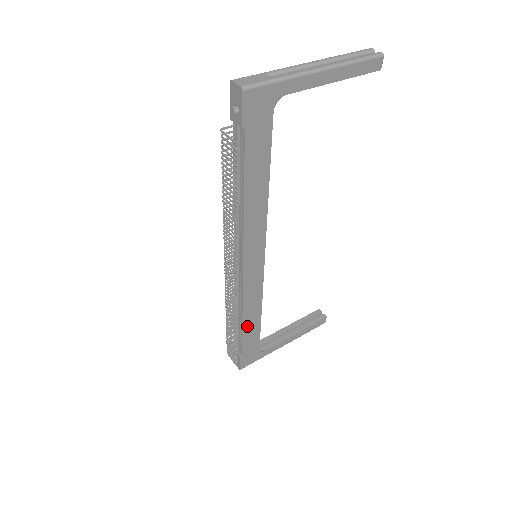
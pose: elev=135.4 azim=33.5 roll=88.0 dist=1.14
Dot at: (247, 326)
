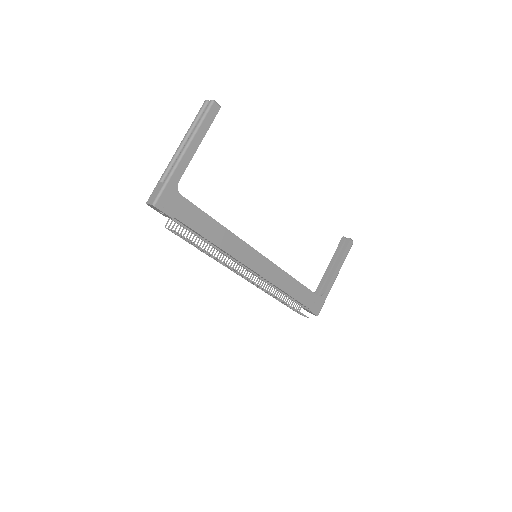
Dot at: (293, 293)
